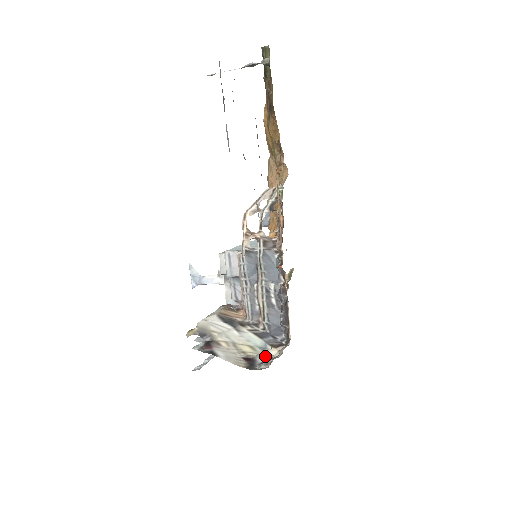
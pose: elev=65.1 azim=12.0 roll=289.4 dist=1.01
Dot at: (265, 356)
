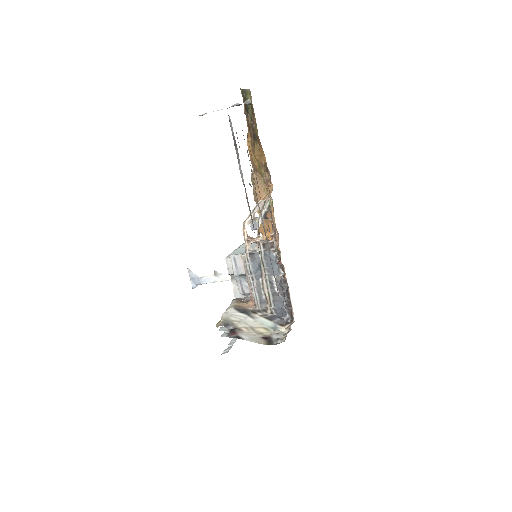
Dot at: (278, 334)
